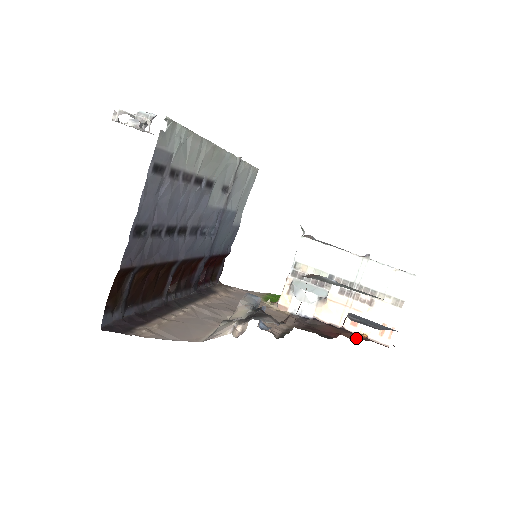
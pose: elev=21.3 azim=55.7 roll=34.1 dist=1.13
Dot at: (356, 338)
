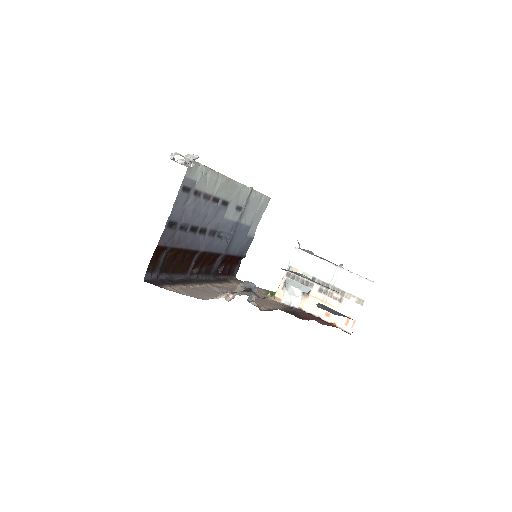
Dot at: (326, 324)
